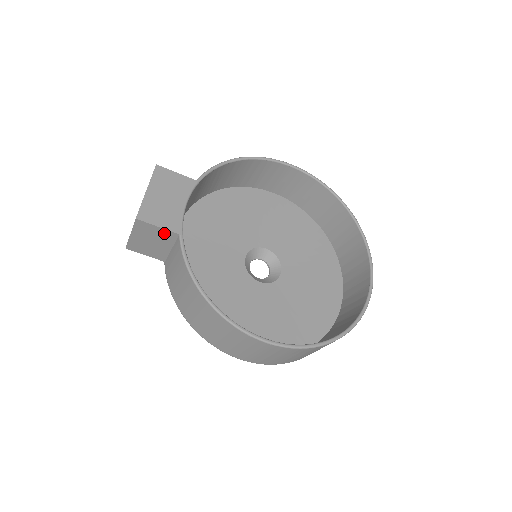
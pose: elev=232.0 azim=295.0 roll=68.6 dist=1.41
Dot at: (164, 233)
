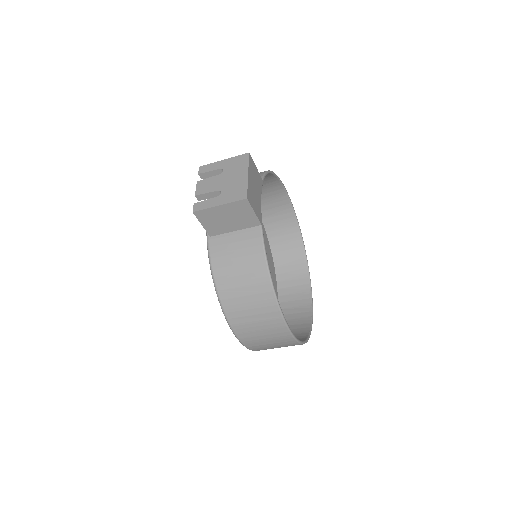
Dot at: (251, 218)
